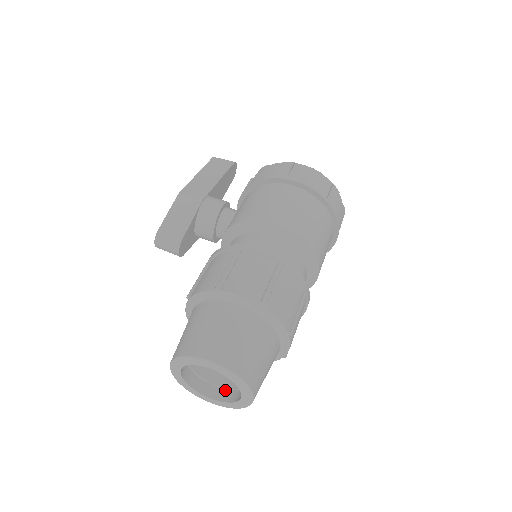
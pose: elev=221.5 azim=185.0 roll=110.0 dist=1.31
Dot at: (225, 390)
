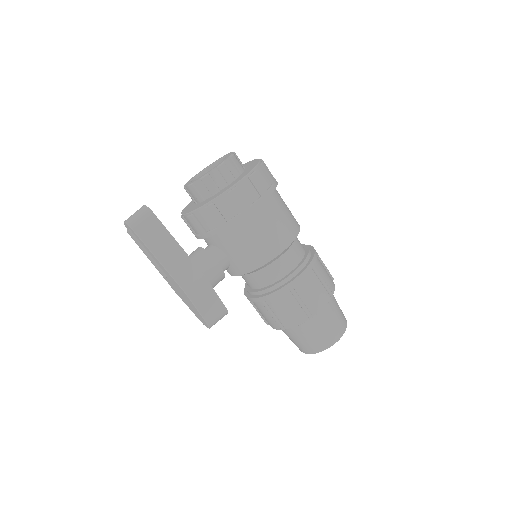
Dot at: occluded
